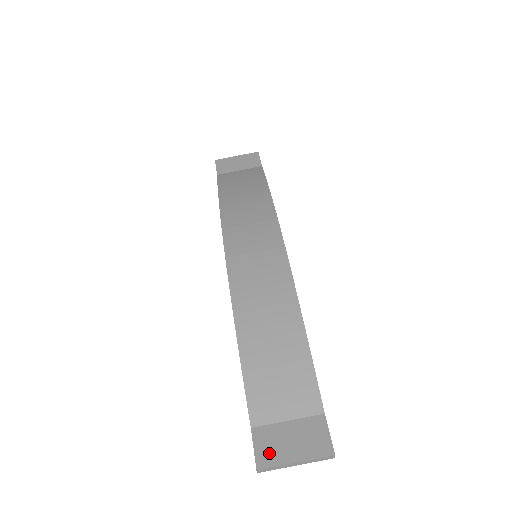
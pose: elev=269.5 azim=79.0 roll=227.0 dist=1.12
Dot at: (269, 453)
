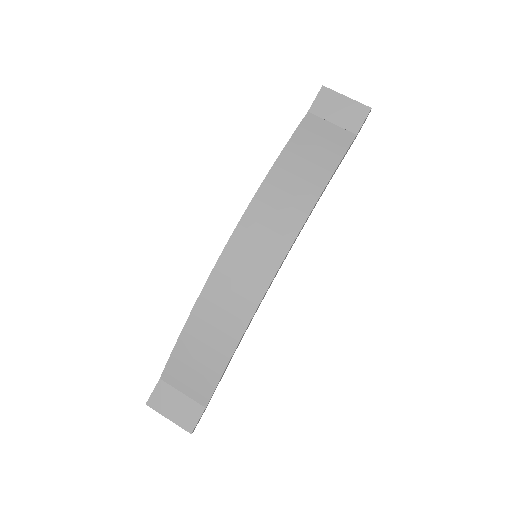
Dot at: (158, 402)
